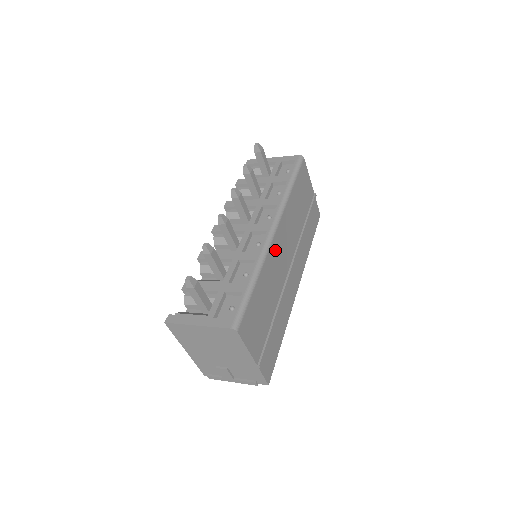
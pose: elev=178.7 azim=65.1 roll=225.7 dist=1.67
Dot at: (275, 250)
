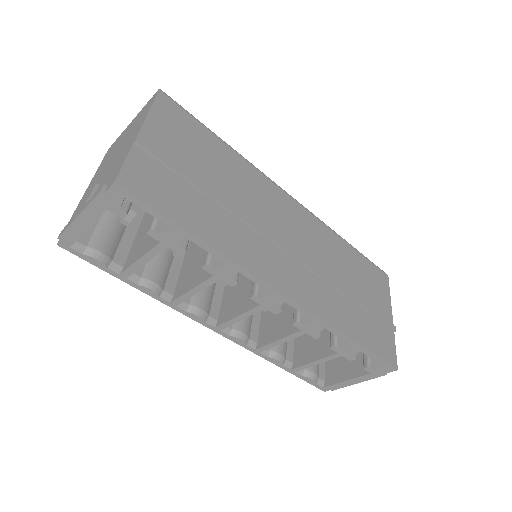
Dot at: (276, 197)
